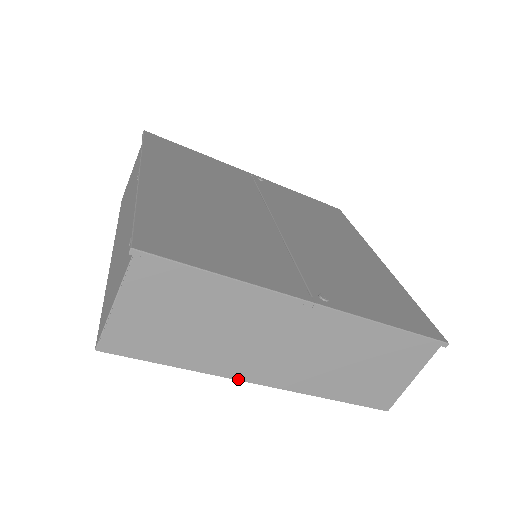
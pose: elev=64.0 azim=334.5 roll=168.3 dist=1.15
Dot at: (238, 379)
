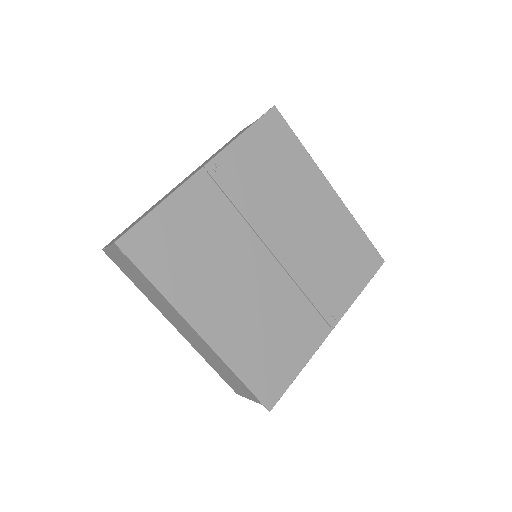
Dot at: occluded
